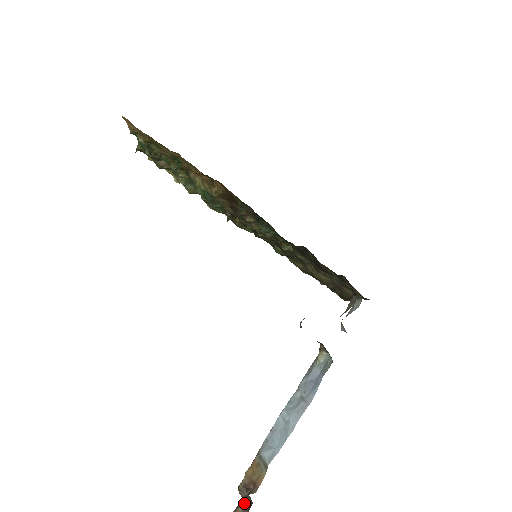
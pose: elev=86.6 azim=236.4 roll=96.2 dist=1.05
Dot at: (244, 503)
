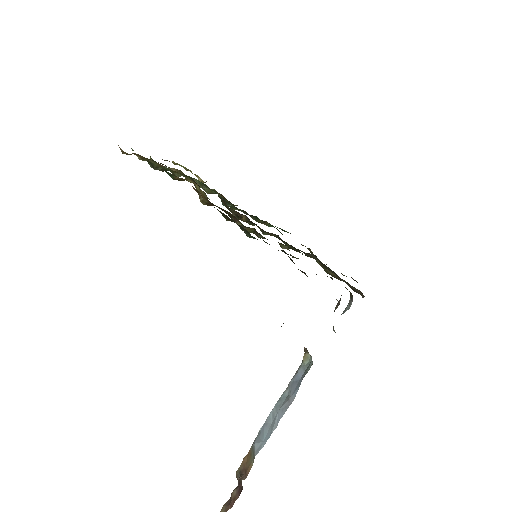
Dot at: (238, 487)
